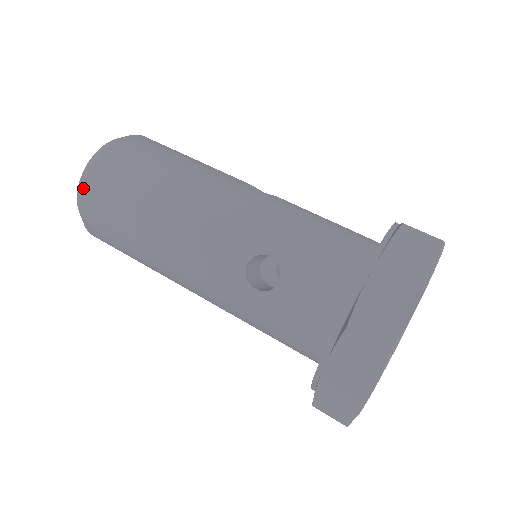
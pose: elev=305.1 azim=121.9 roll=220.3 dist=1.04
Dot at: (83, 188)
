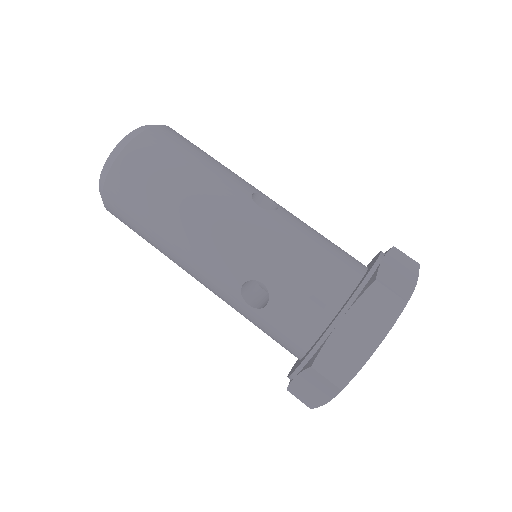
Dot at: (103, 187)
